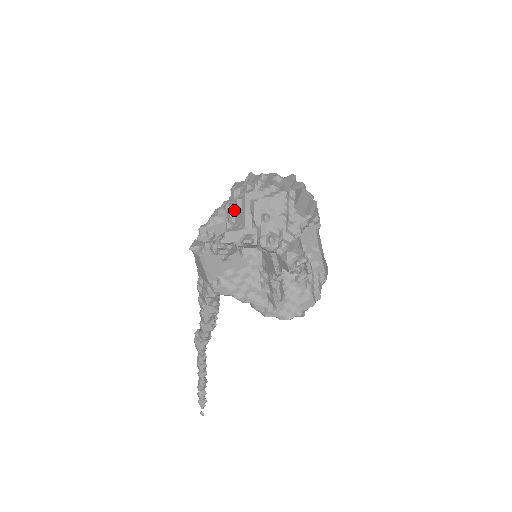
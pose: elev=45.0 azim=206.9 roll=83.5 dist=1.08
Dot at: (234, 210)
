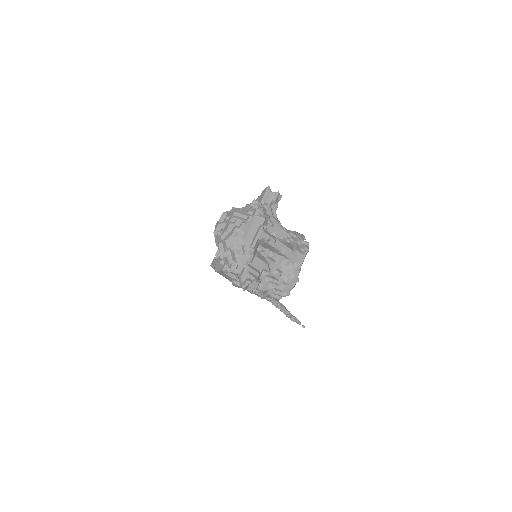
Dot at: occluded
